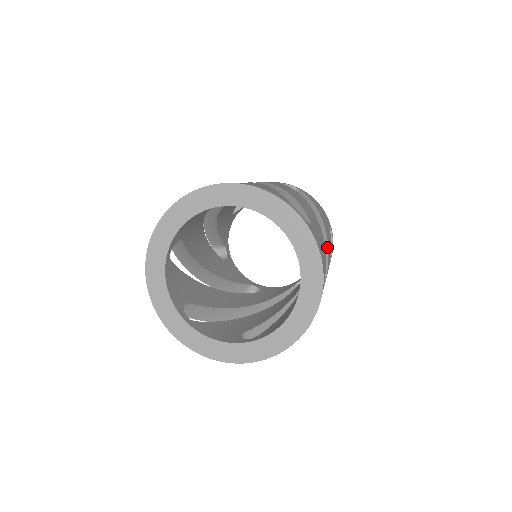
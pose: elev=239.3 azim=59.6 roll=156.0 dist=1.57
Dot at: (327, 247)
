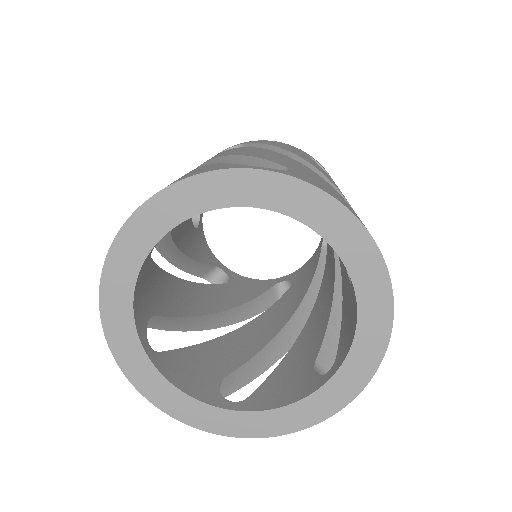
Dot at: occluded
